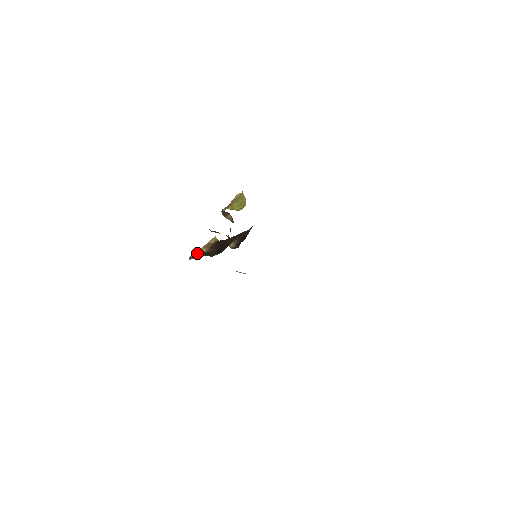
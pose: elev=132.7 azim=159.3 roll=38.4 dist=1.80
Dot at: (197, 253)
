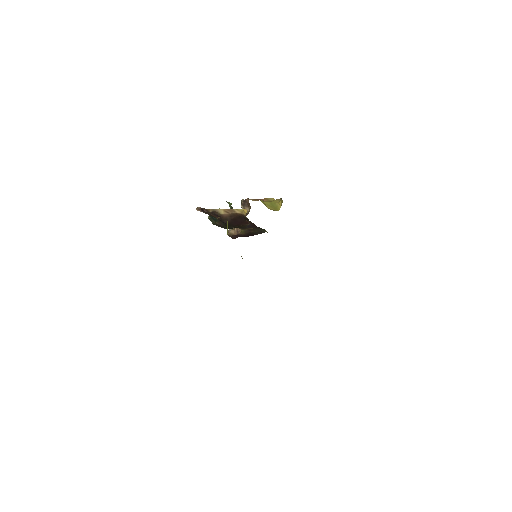
Dot at: (214, 209)
